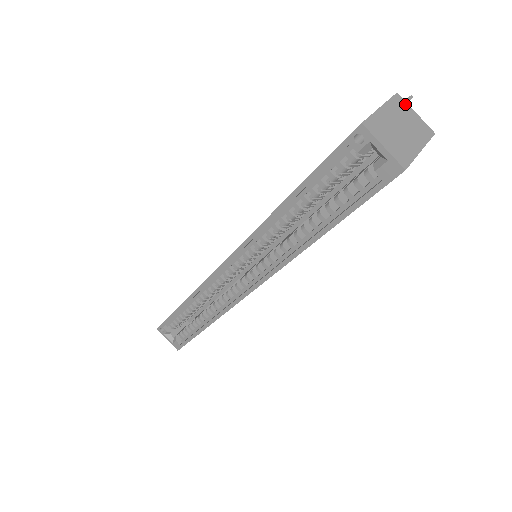
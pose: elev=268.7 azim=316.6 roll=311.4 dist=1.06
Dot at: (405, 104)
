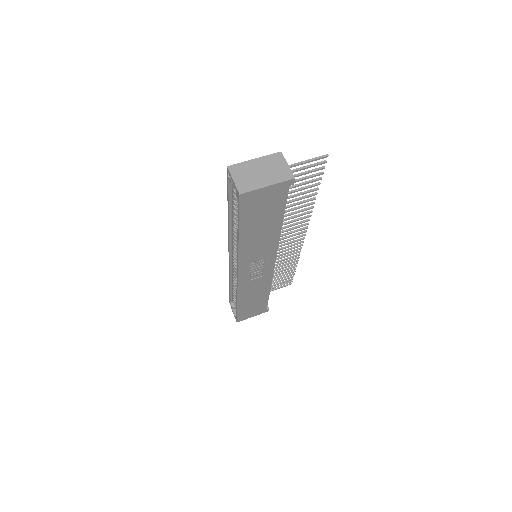
Dot at: (282, 159)
